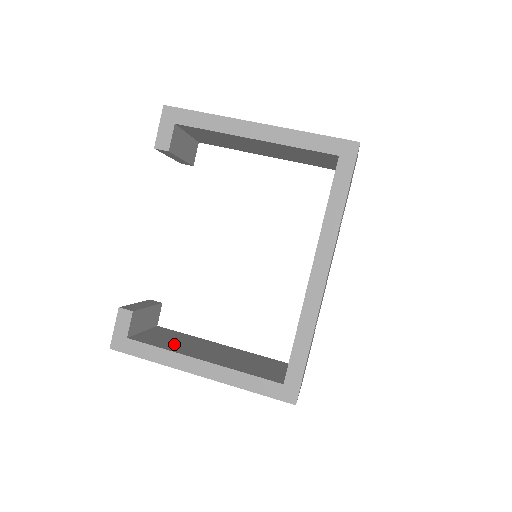
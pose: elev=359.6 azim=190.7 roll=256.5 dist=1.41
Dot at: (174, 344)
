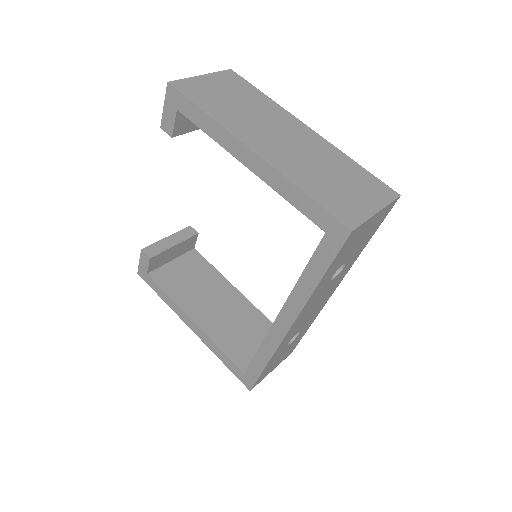
Dot at: (186, 288)
